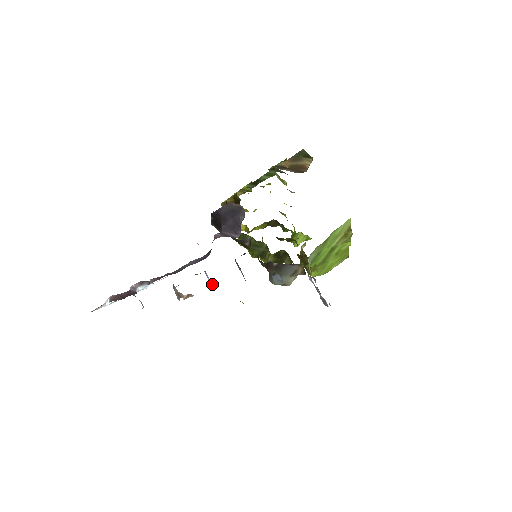
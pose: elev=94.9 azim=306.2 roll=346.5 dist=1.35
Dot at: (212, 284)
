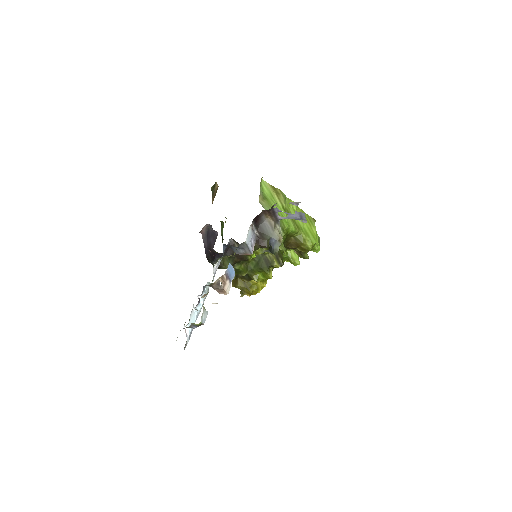
Dot at: (233, 269)
